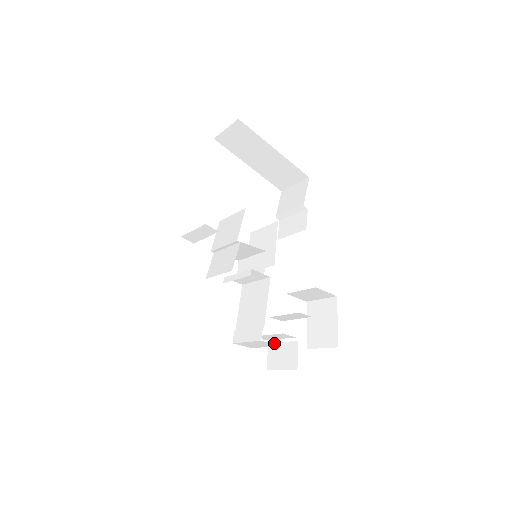
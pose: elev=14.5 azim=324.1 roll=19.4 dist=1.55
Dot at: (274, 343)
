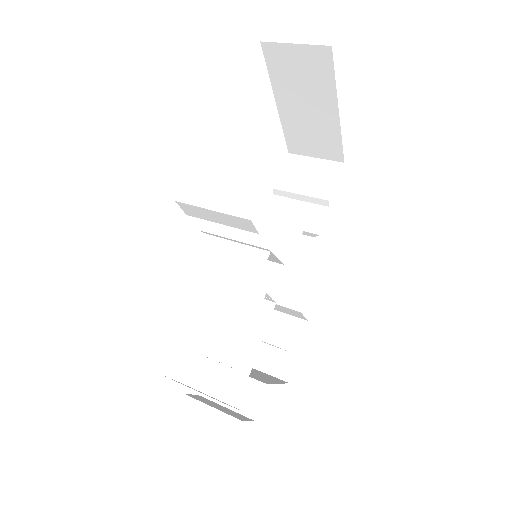
Dot at: occluded
